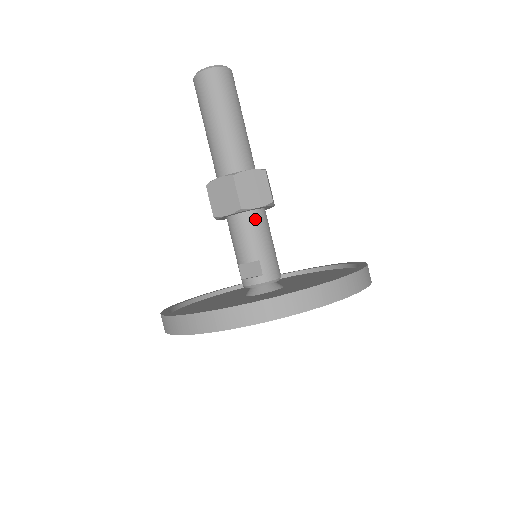
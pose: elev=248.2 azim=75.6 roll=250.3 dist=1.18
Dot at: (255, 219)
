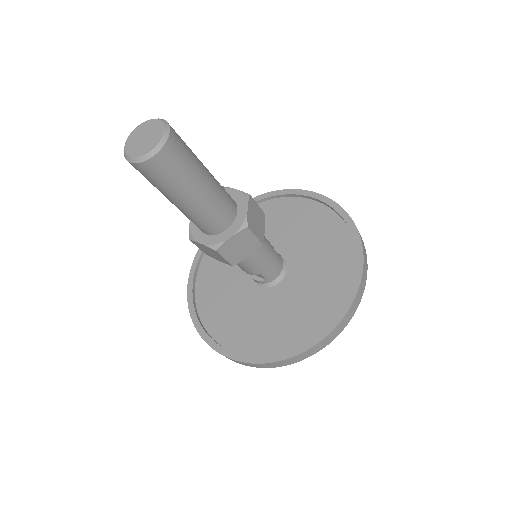
Dot at: occluded
